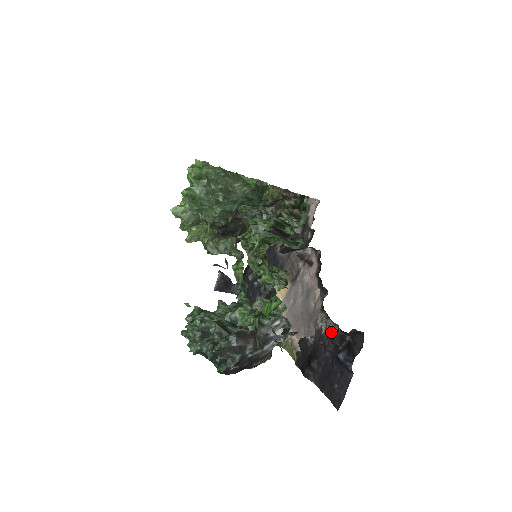
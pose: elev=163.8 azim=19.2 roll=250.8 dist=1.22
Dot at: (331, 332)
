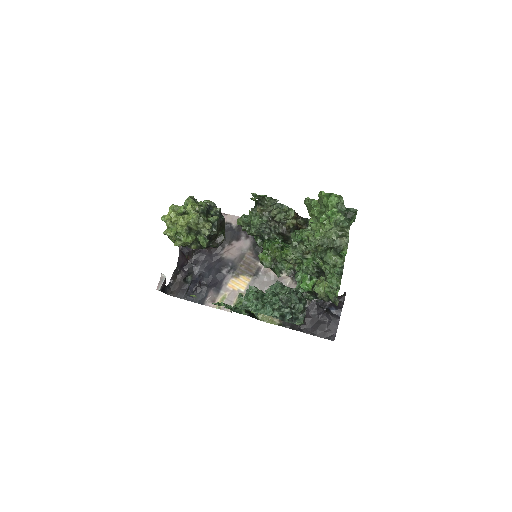
Dot at: (312, 301)
